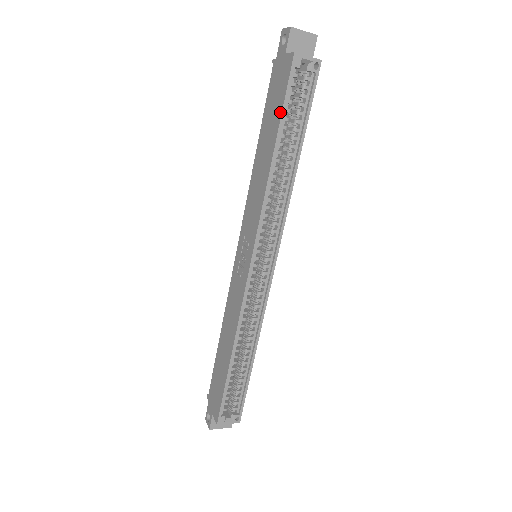
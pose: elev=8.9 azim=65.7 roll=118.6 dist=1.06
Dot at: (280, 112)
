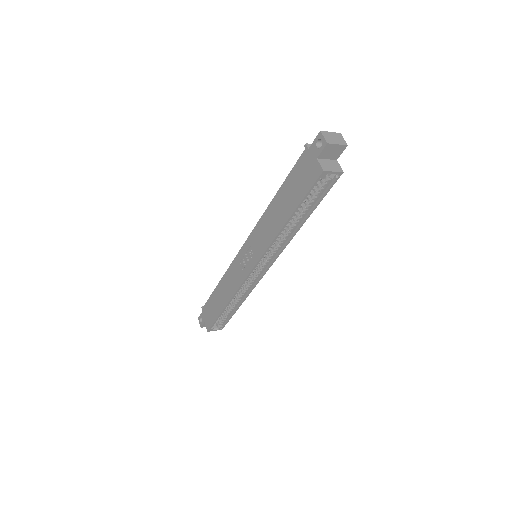
Dot at: (300, 200)
